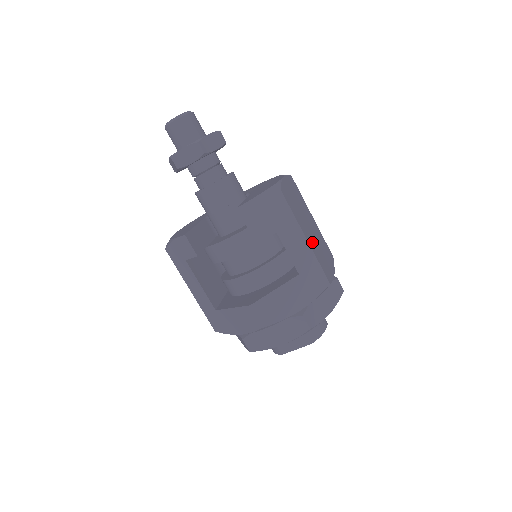
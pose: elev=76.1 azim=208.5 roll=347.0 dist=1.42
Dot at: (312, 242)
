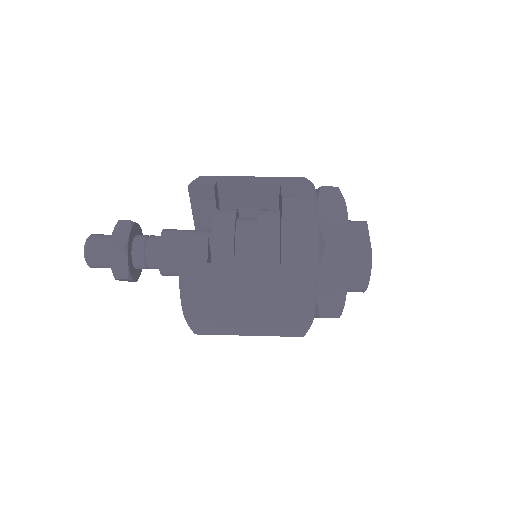
Dot at: occluded
